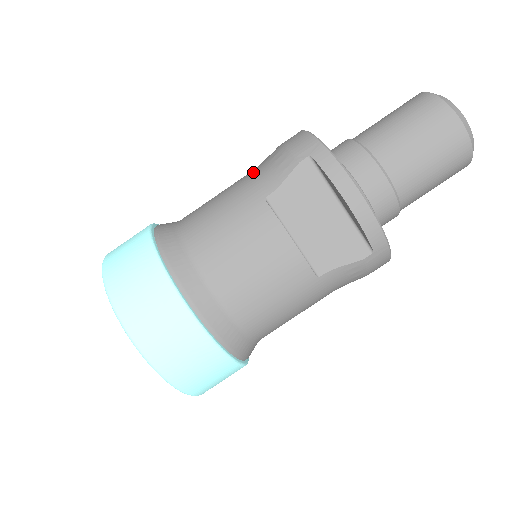
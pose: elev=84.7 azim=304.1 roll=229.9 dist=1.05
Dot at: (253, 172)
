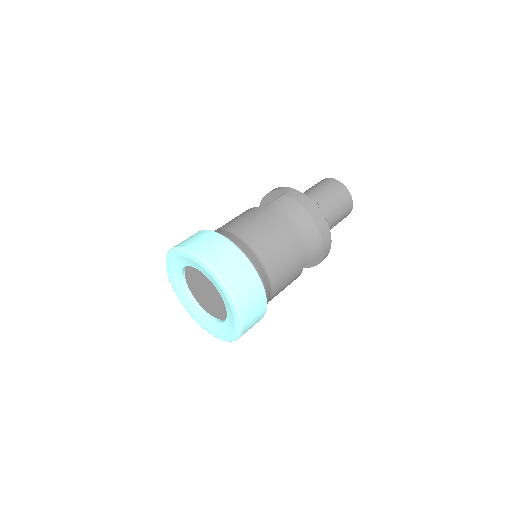
Dot at: occluded
